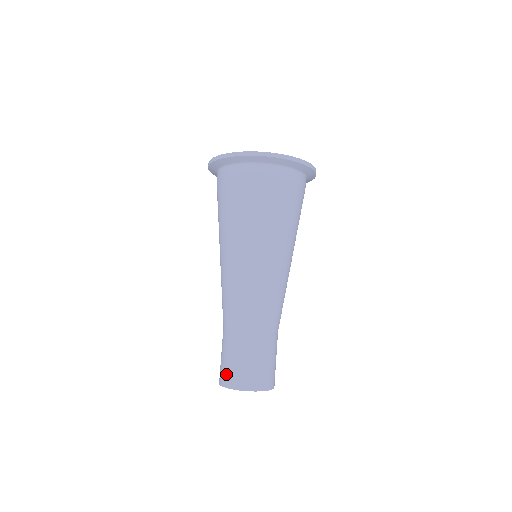
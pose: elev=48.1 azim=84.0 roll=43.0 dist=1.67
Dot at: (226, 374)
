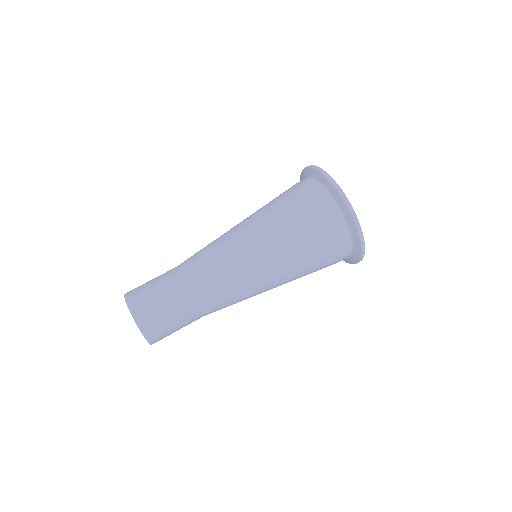
Dot at: (139, 297)
